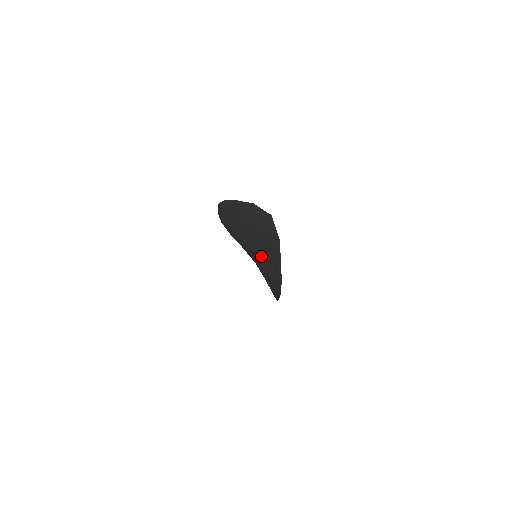
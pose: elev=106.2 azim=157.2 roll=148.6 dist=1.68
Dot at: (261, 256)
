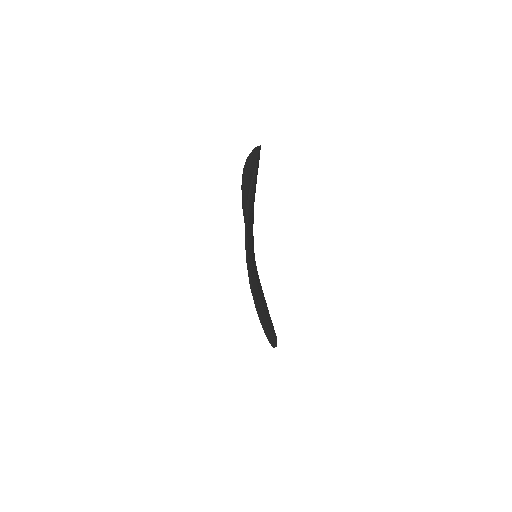
Dot at: occluded
